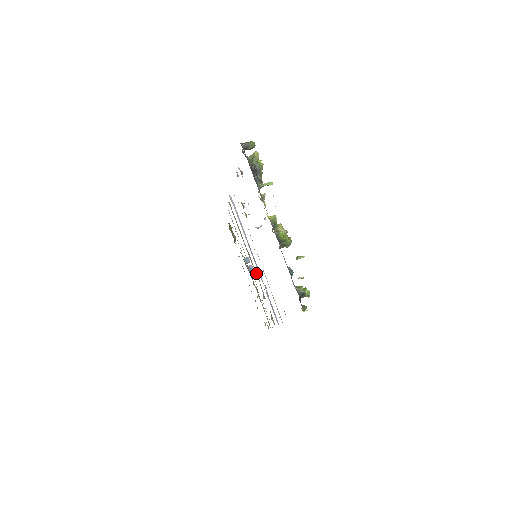
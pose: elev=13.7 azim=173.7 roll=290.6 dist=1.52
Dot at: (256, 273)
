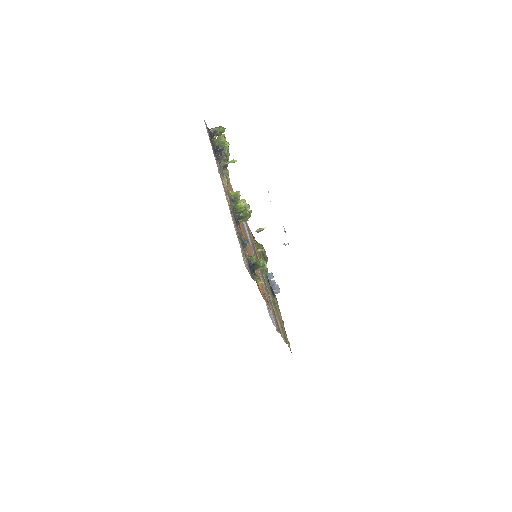
Dot at: (278, 287)
